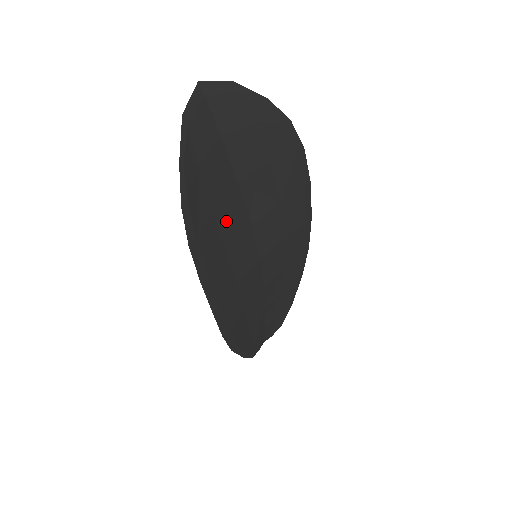
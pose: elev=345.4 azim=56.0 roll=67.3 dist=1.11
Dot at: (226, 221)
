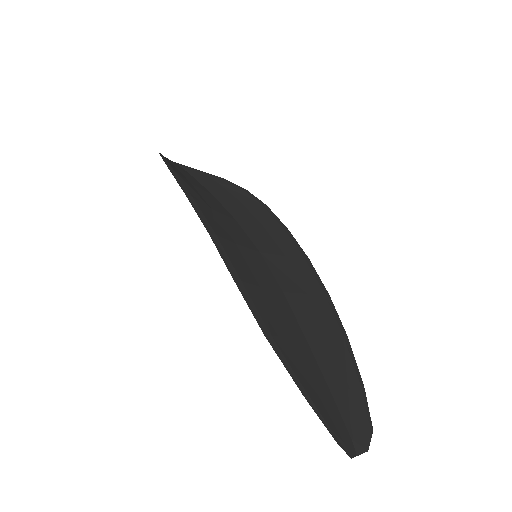
Dot at: (206, 198)
